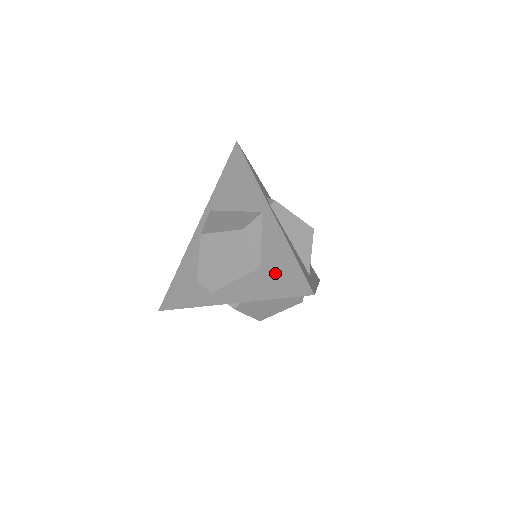
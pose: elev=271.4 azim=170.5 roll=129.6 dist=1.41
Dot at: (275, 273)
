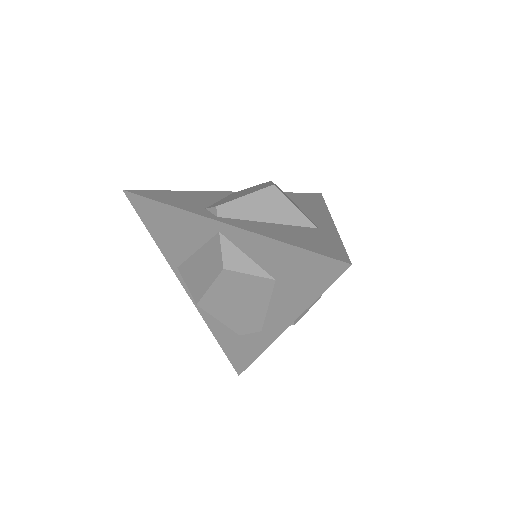
Dot at: (294, 274)
